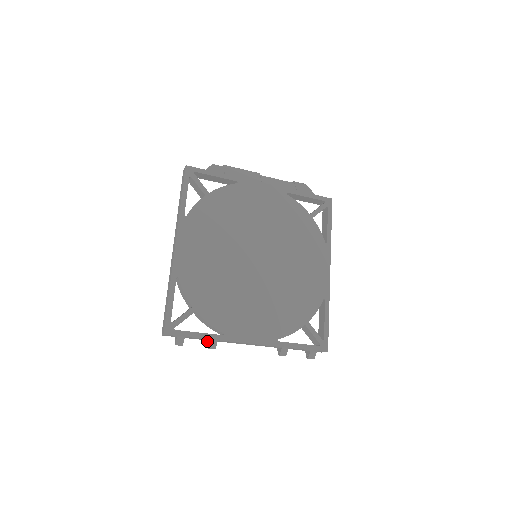
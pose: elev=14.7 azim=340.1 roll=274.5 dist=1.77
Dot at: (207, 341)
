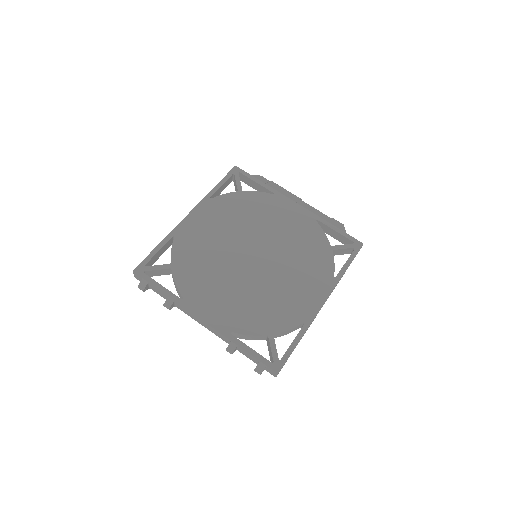
Dot at: occluded
